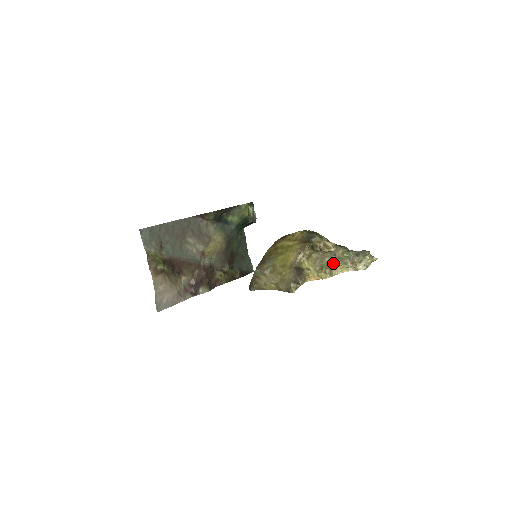
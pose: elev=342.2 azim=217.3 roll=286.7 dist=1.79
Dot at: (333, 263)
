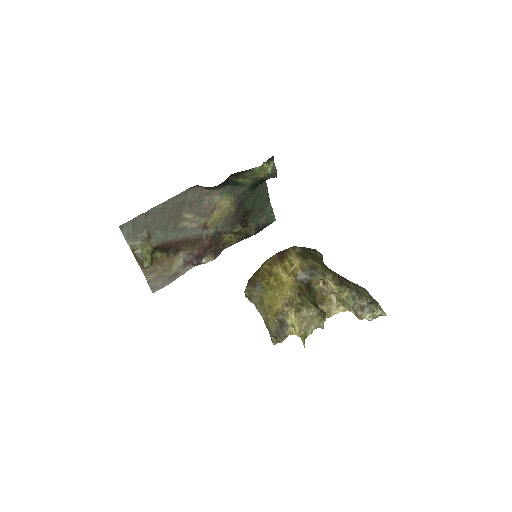
Dot at: (335, 301)
